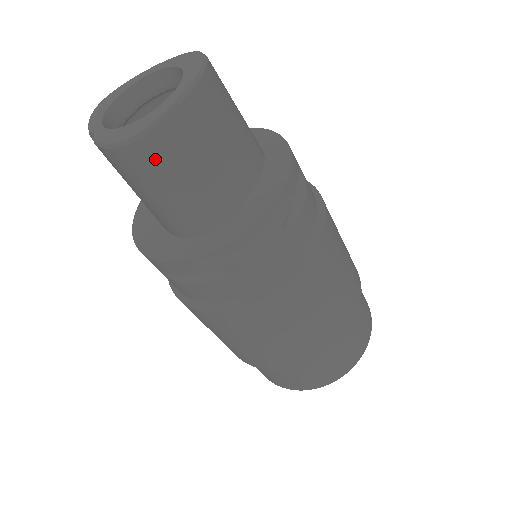
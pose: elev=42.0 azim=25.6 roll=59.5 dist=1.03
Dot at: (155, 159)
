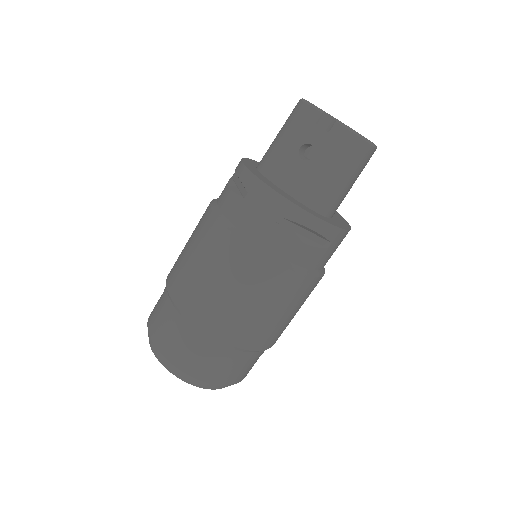
Dot at: (364, 160)
